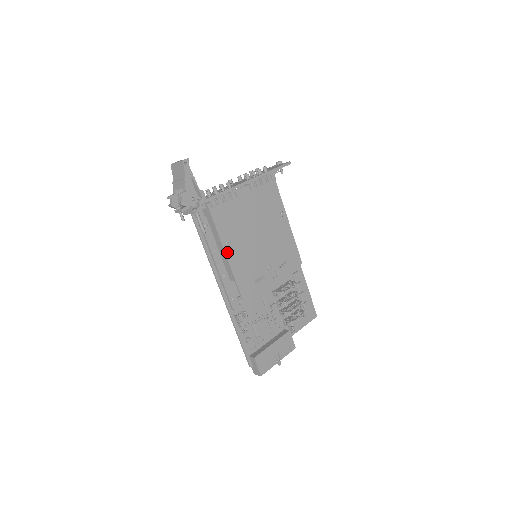
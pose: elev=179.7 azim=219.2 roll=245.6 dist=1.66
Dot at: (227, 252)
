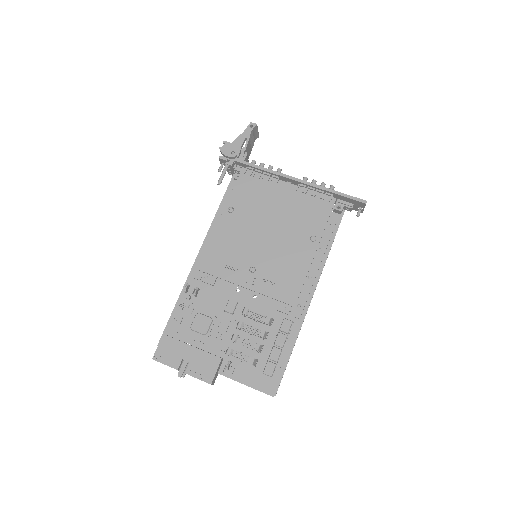
Dot at: (224, 216)
